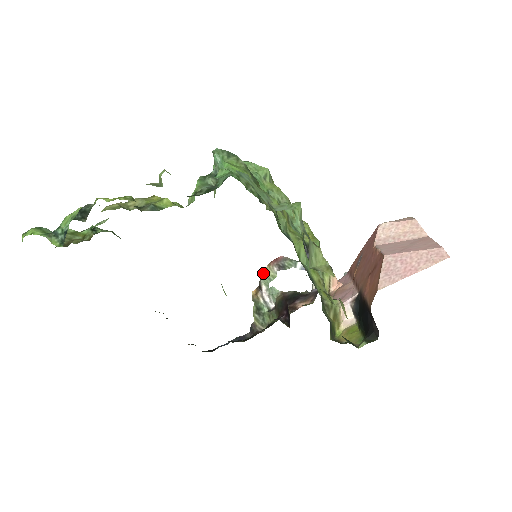
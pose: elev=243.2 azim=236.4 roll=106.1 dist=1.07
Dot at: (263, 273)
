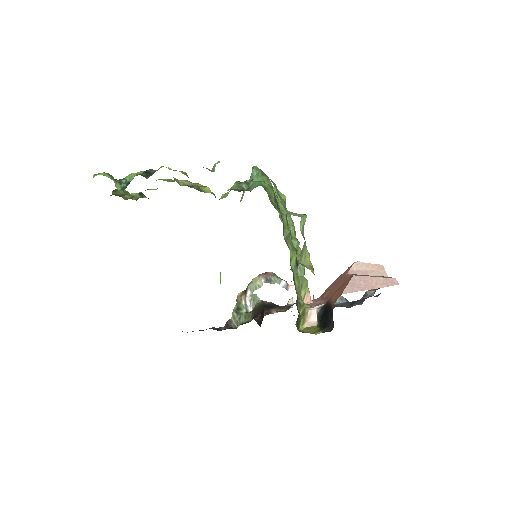
Dot at: (252, 281)
